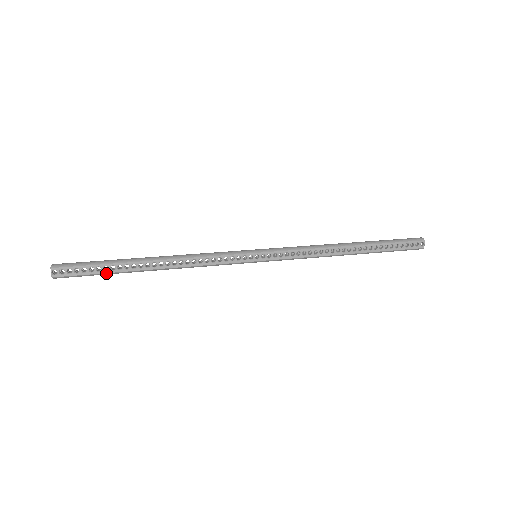
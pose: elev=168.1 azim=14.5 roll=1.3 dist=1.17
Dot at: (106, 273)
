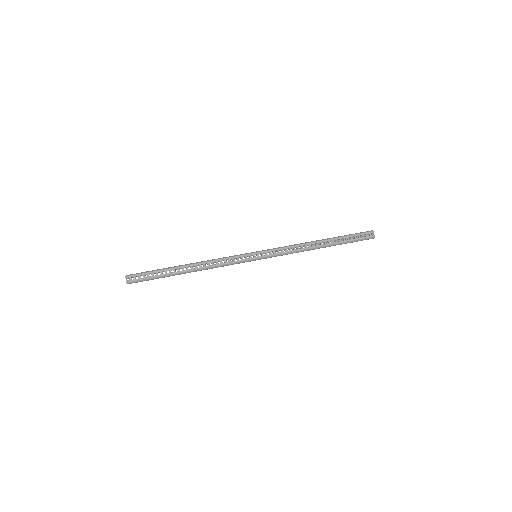
Dot at: (159, 276)
